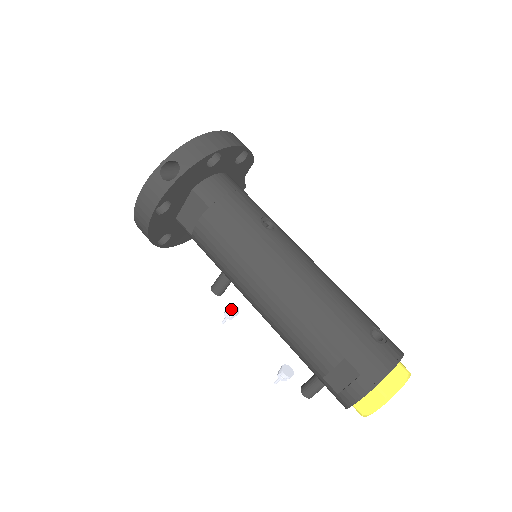
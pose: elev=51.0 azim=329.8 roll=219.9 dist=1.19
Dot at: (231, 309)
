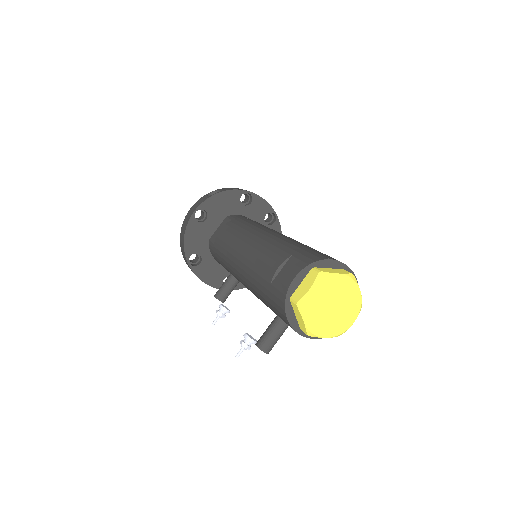
Dot at: (223, 306)
